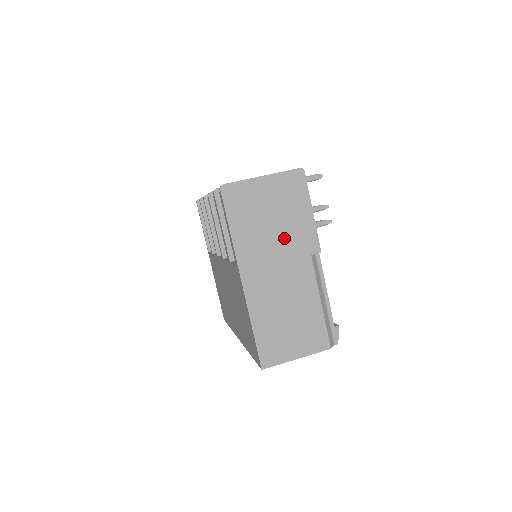
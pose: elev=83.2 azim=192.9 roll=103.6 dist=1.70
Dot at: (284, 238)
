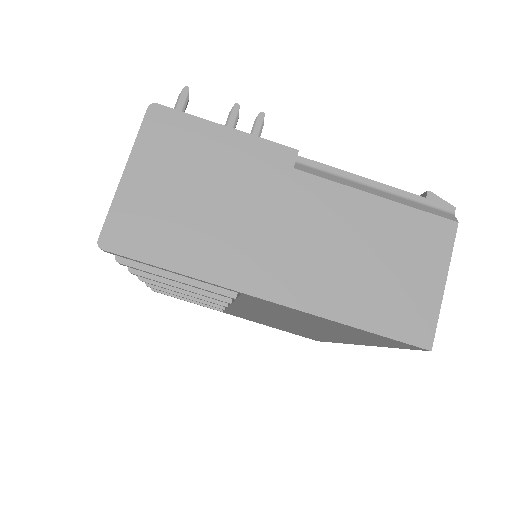
Dot at: (242, 195)
